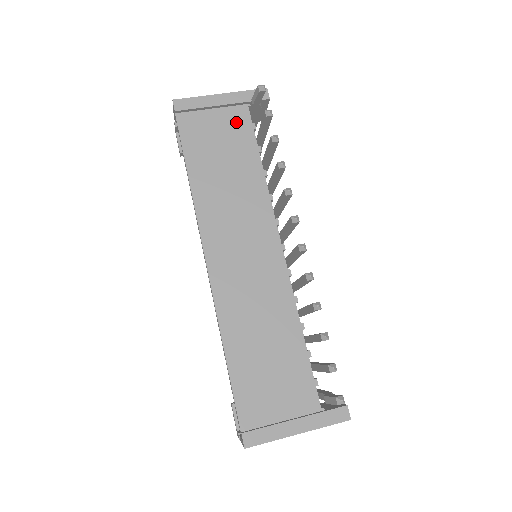
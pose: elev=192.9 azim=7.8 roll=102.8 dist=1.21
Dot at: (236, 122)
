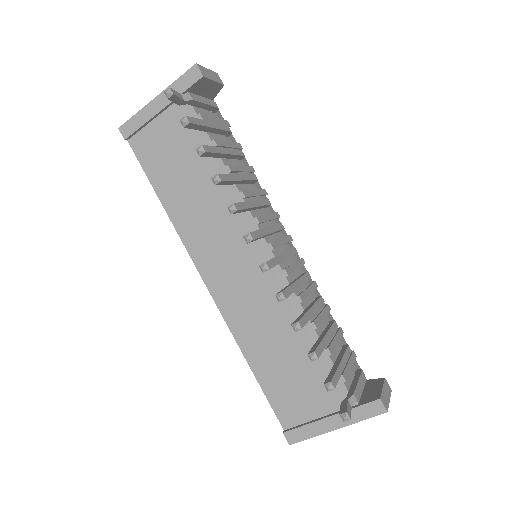
Dot at: occluded
